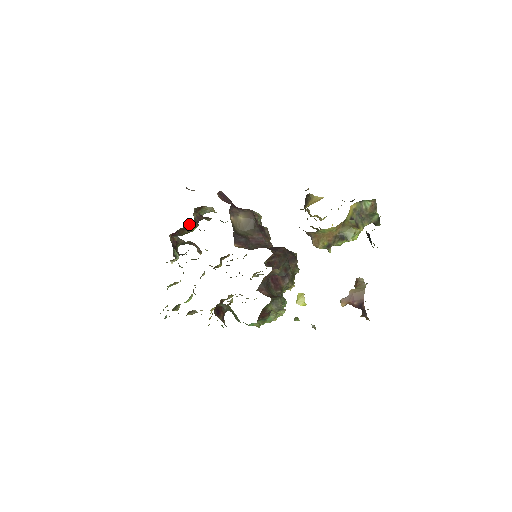
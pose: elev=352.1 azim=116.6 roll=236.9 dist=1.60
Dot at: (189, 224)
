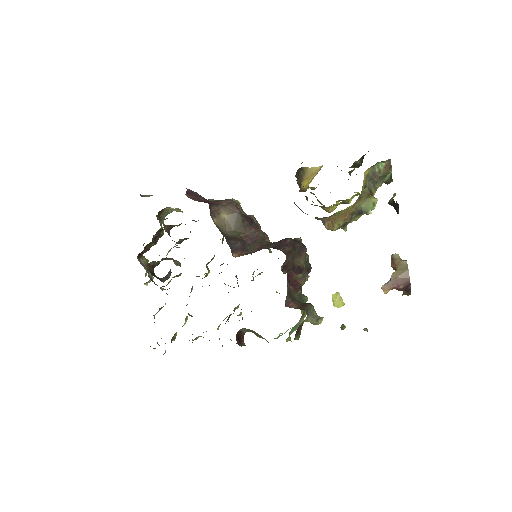
Dot at: (155, 236)
